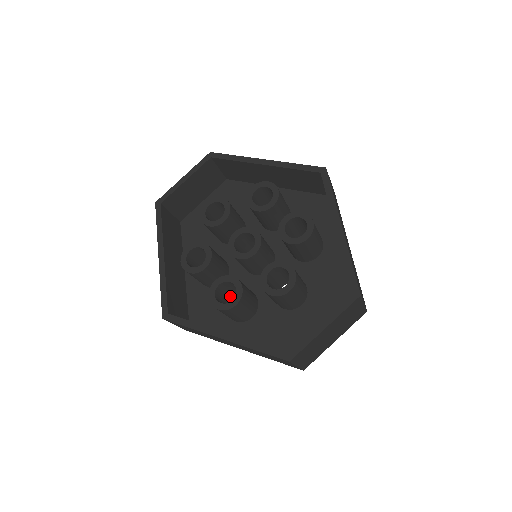
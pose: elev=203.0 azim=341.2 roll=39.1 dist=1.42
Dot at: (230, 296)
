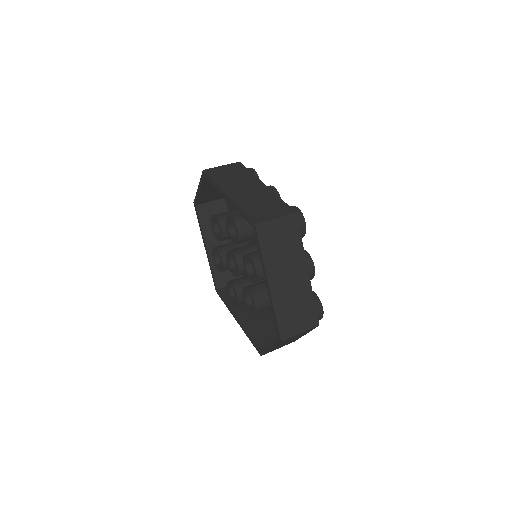
Dot at: occluded
